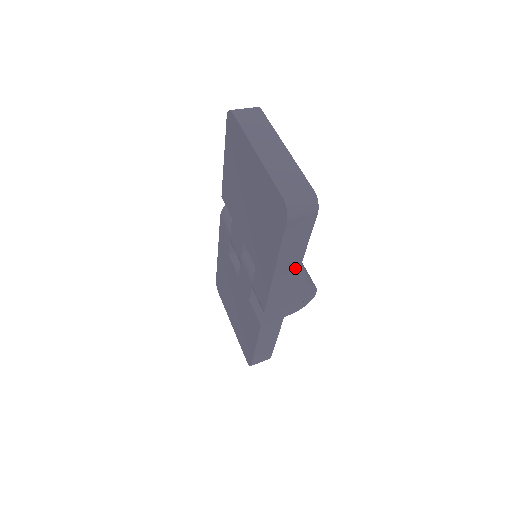
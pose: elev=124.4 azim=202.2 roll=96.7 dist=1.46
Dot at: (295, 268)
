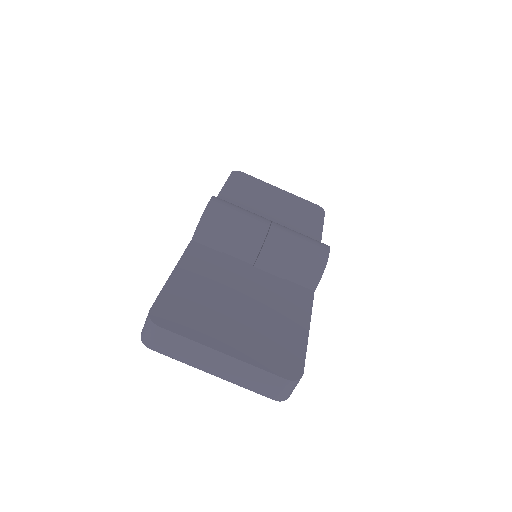
Dot at: occluded
